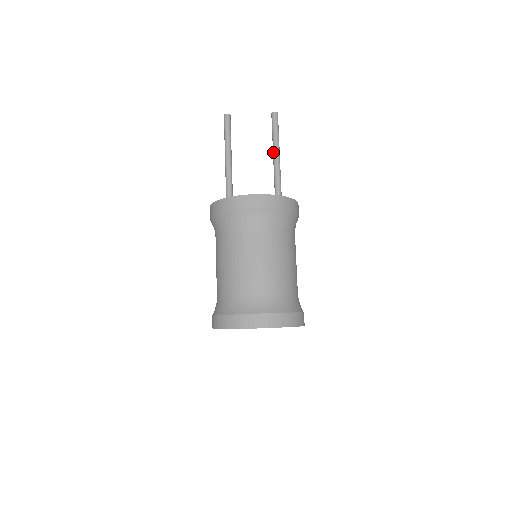
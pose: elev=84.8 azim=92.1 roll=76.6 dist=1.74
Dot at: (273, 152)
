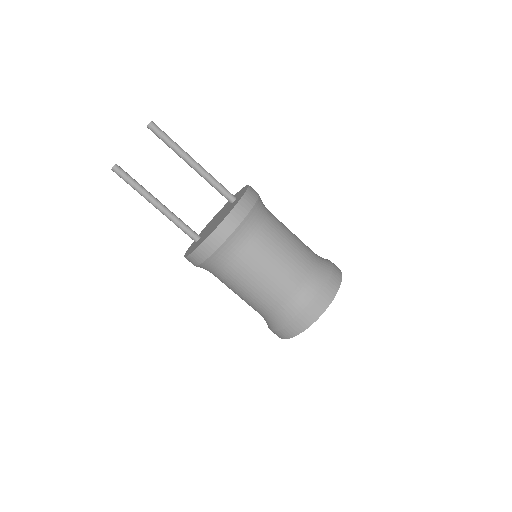
Dot at: occluded
